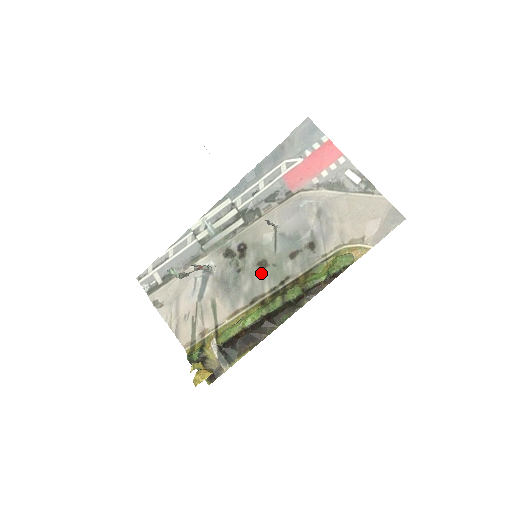
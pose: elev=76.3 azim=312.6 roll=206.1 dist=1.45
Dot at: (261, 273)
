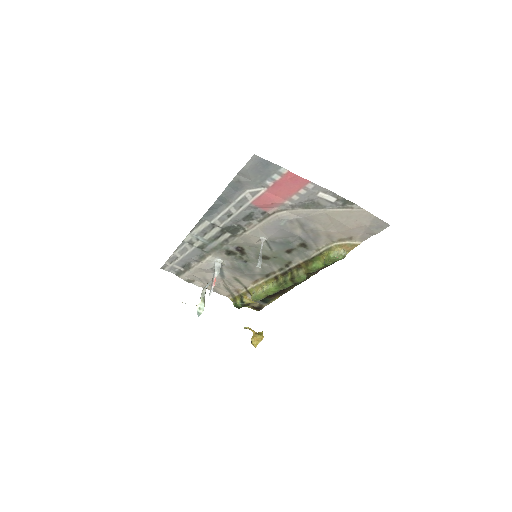
Dot at: (266, 262)
